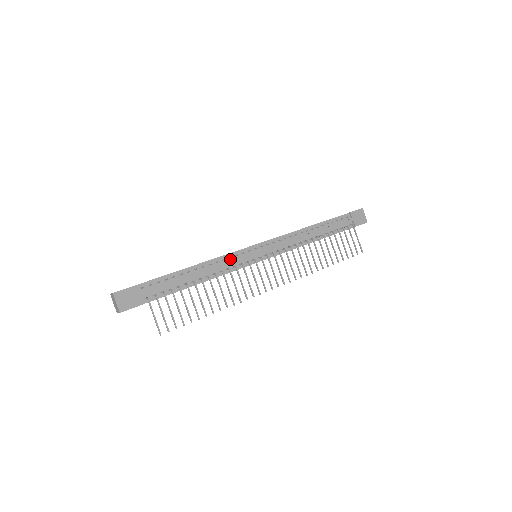
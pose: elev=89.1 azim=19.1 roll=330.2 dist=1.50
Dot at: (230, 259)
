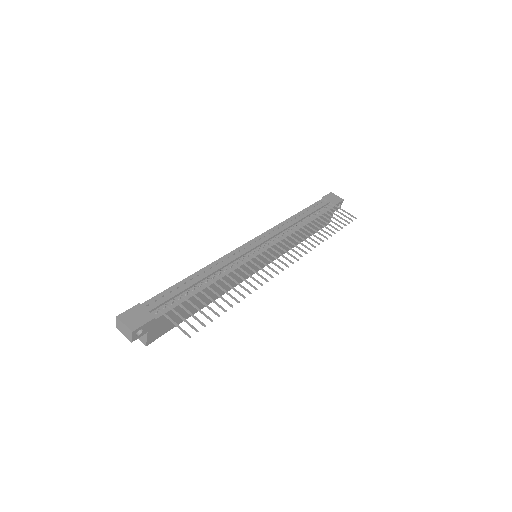
Dot at: (229, 259)
